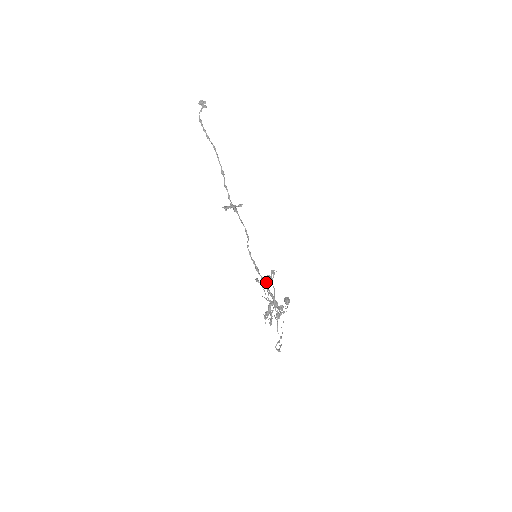
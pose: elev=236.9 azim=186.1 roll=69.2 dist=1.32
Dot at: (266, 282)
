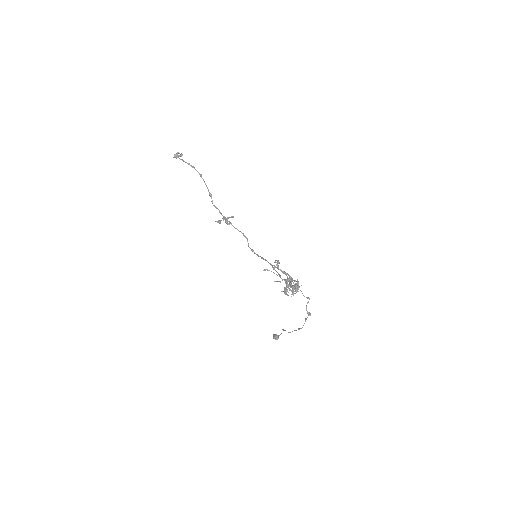
Dot at: (274, 268)
